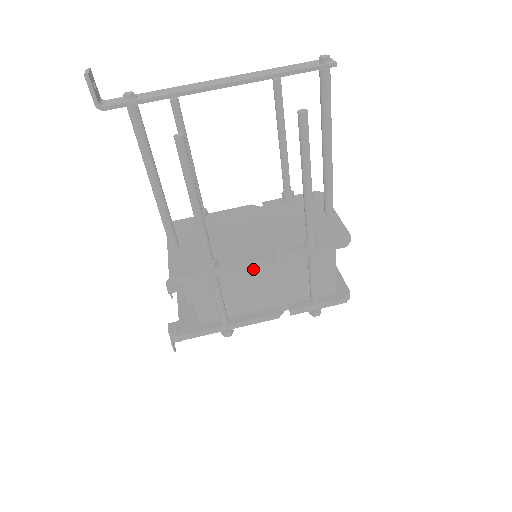
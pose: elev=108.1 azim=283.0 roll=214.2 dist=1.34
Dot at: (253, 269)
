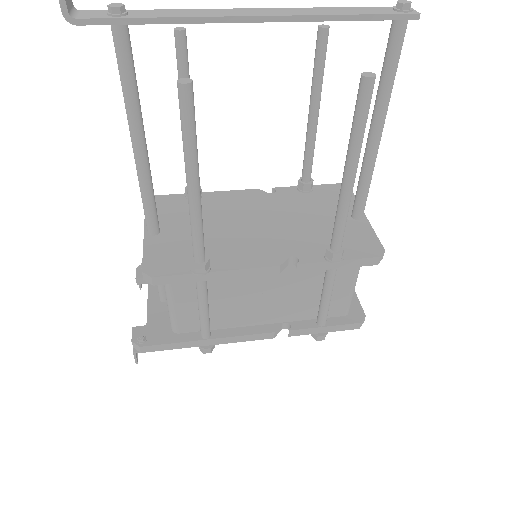
Dot at: (253, 276)
